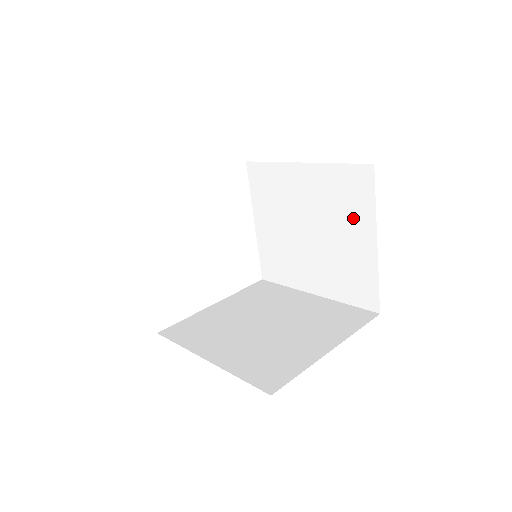
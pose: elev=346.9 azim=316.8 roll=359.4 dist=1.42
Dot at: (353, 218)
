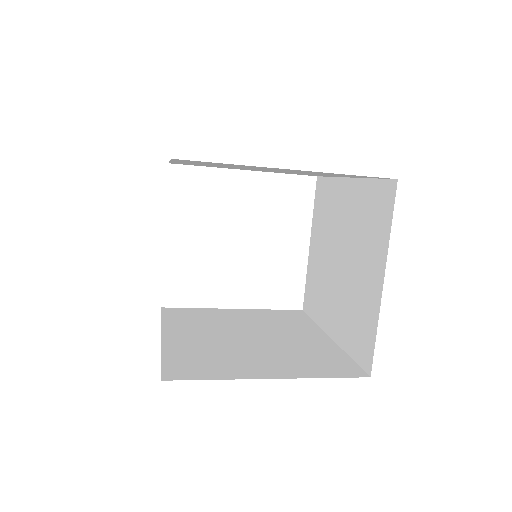
Dot at: (372, 247)
